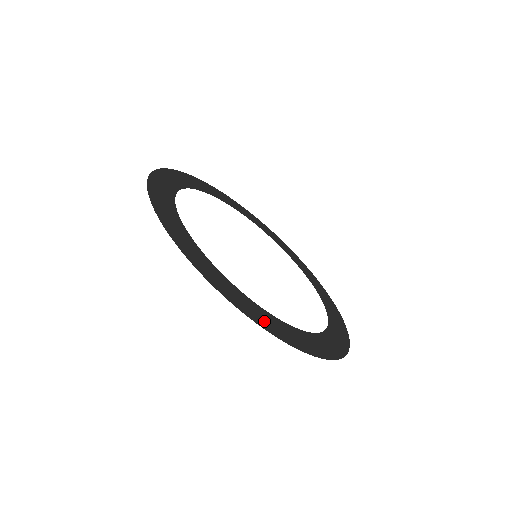
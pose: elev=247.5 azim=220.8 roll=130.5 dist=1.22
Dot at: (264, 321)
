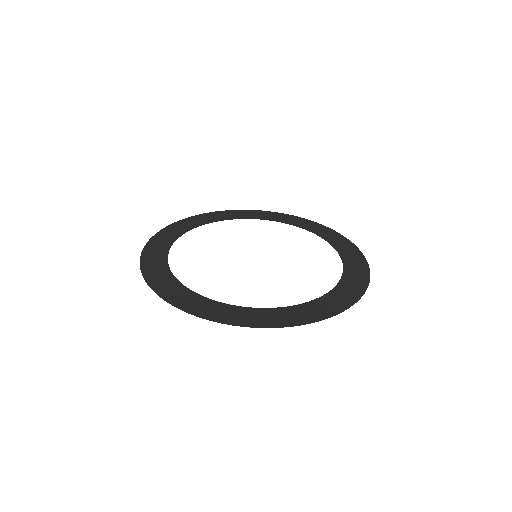
Dot at: (328, 309)
